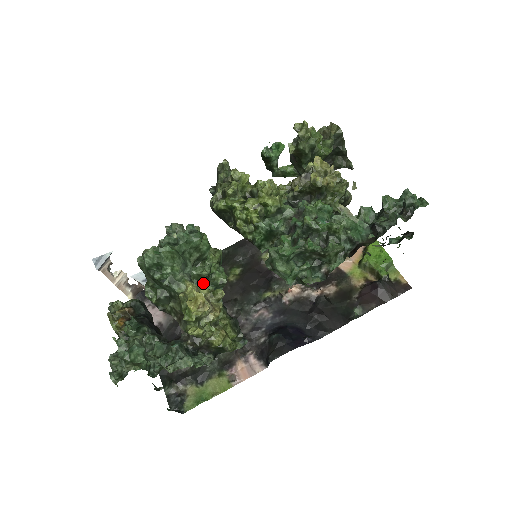
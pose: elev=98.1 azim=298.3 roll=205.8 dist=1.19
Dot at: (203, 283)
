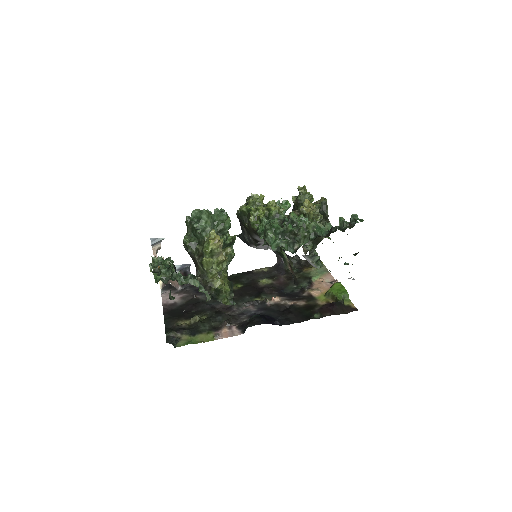
Dot at: occluded
